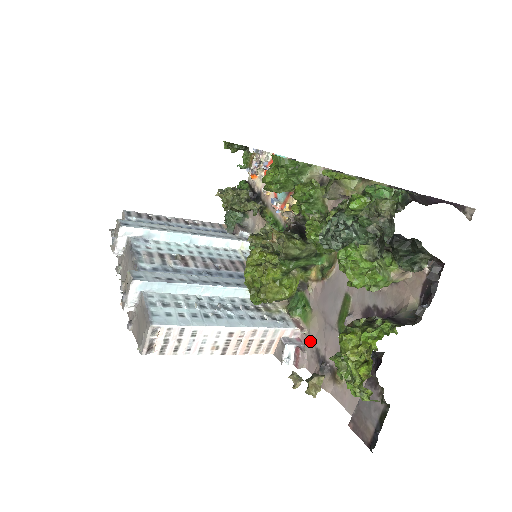
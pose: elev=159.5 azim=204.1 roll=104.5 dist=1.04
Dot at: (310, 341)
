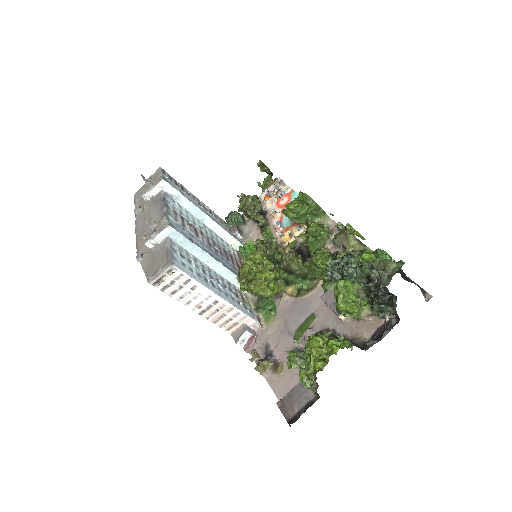
Dot at: (264, 336)
